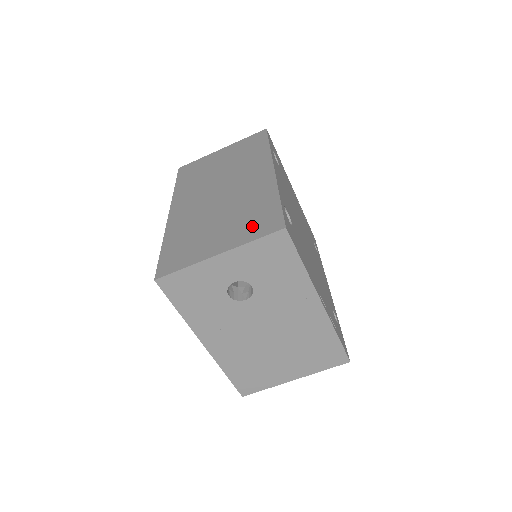
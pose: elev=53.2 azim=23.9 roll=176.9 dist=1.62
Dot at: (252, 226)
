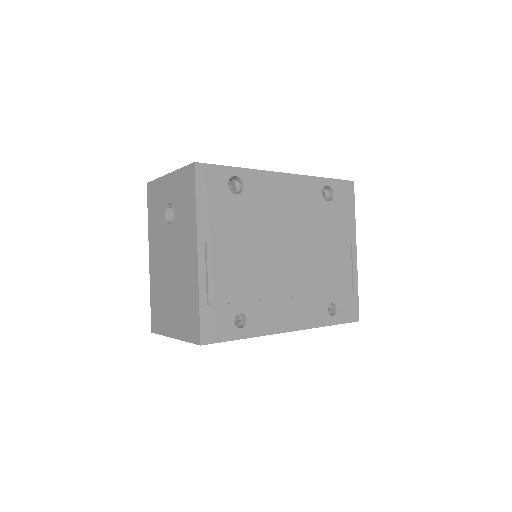
Dot at: occluded
